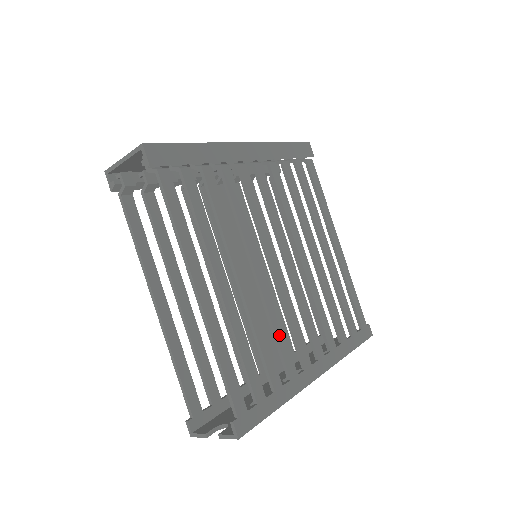
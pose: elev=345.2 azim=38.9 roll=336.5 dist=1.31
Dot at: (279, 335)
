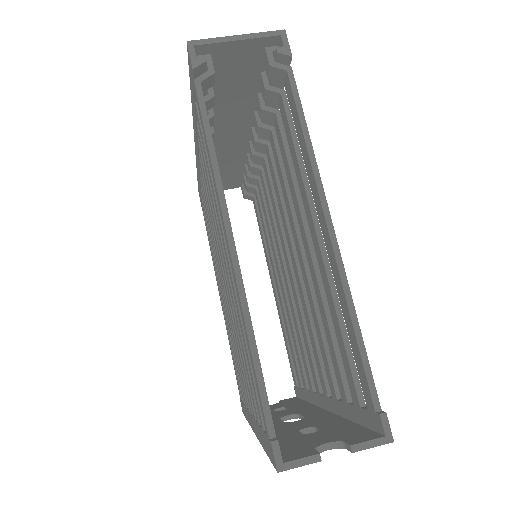
Dot at: (325, 338)
